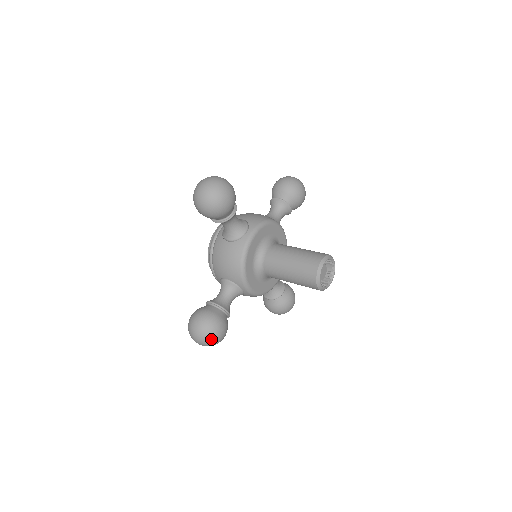
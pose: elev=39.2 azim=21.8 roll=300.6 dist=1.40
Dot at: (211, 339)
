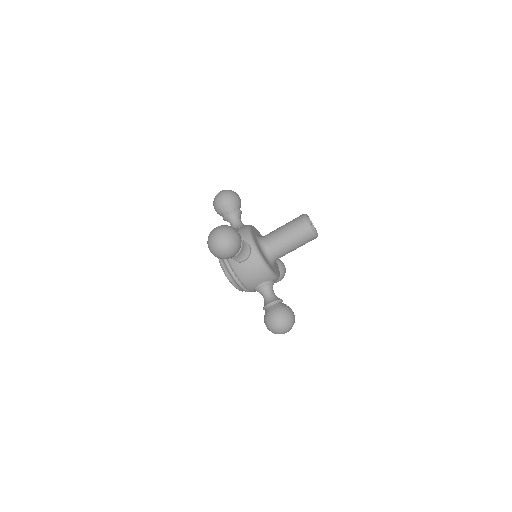
Dot at: (292, 322)
